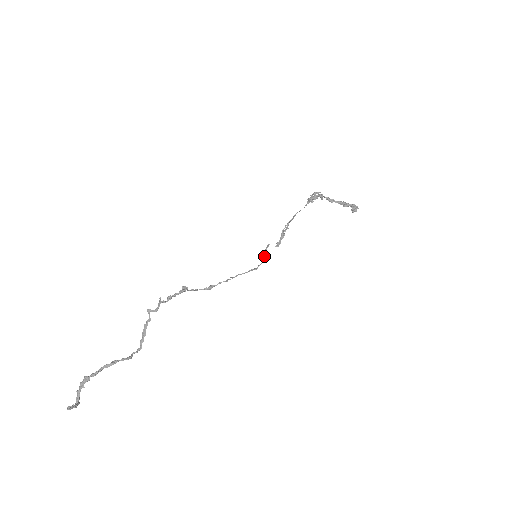
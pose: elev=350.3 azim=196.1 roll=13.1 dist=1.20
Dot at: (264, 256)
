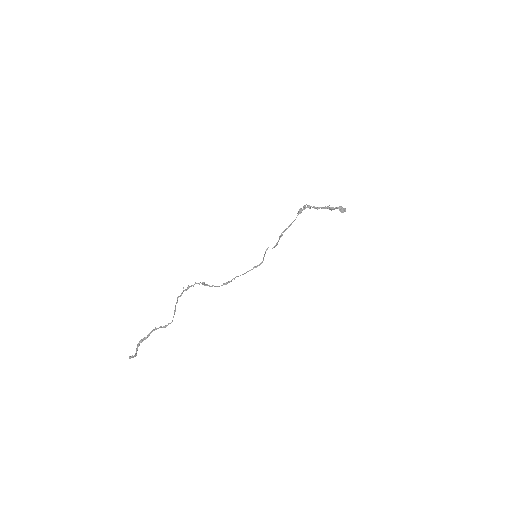
Dot at: (264, 256)
